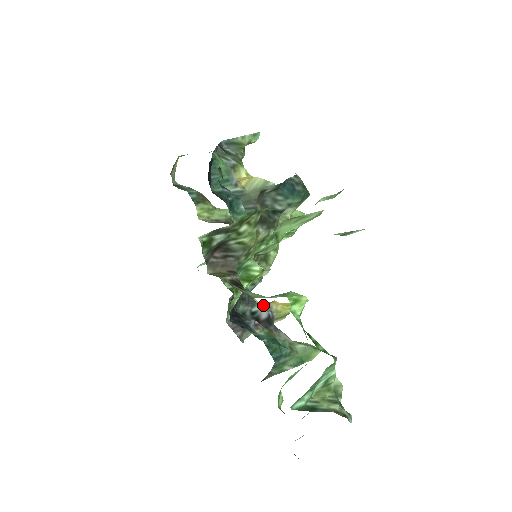
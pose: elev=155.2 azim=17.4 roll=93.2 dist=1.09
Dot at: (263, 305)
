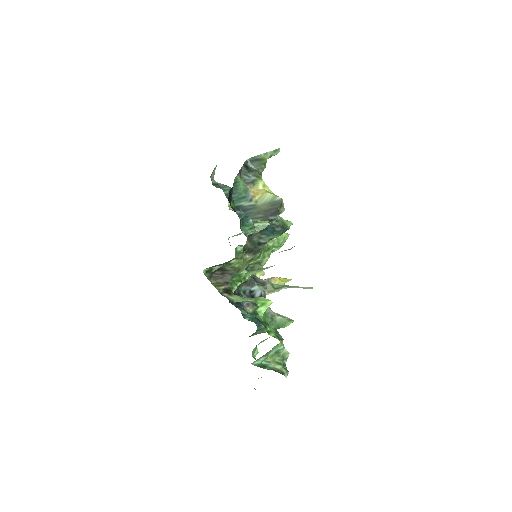
Dot at: (260, 286)
